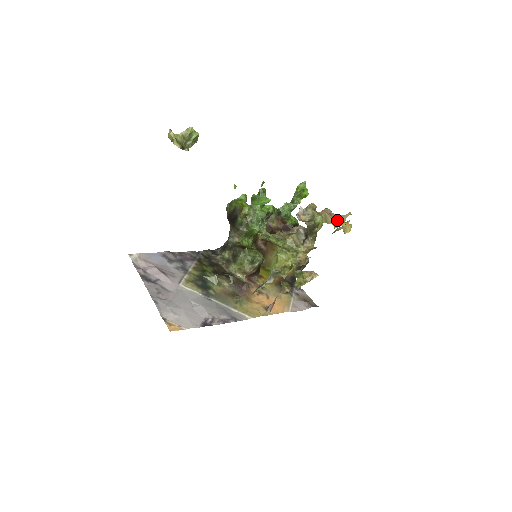
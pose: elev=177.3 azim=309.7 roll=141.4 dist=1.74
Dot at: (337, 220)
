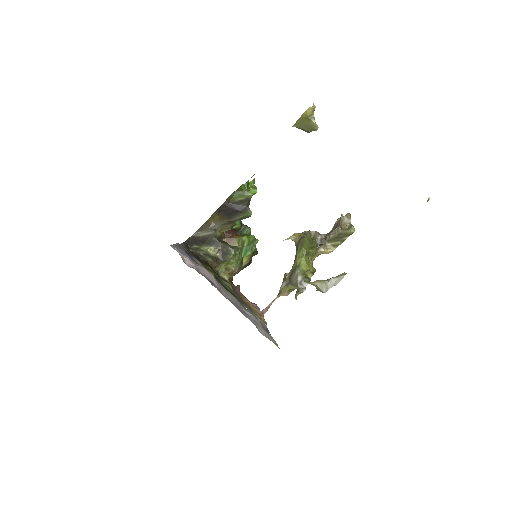
Dot at: occluded
